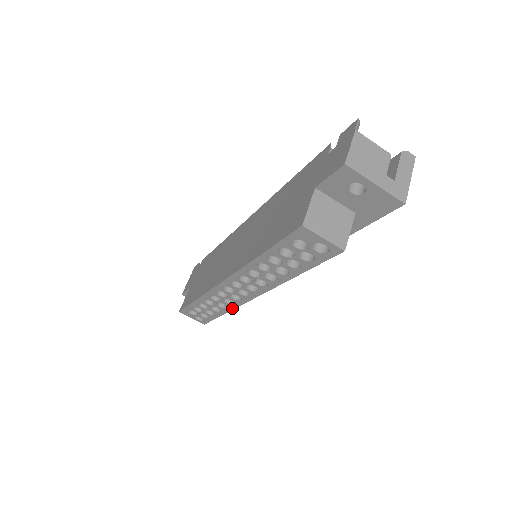
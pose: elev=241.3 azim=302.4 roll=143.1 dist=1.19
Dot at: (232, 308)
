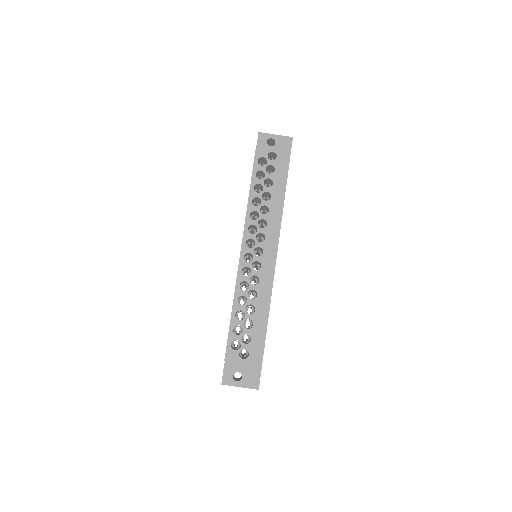
Dot at: (260, 291)
